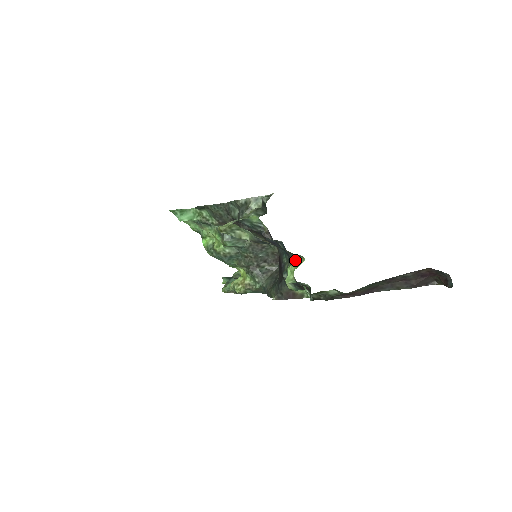
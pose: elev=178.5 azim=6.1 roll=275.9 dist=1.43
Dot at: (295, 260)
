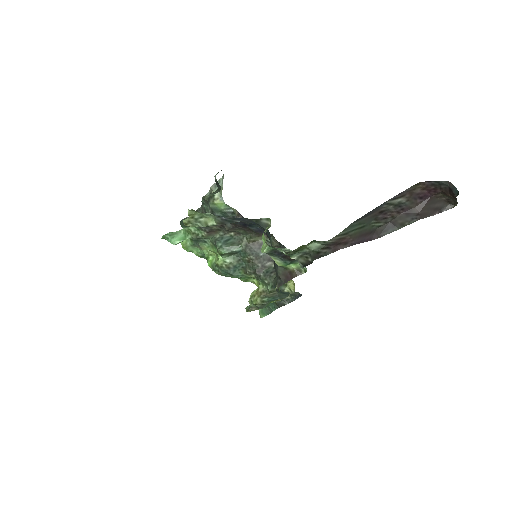
Dot at: (267, 228)
